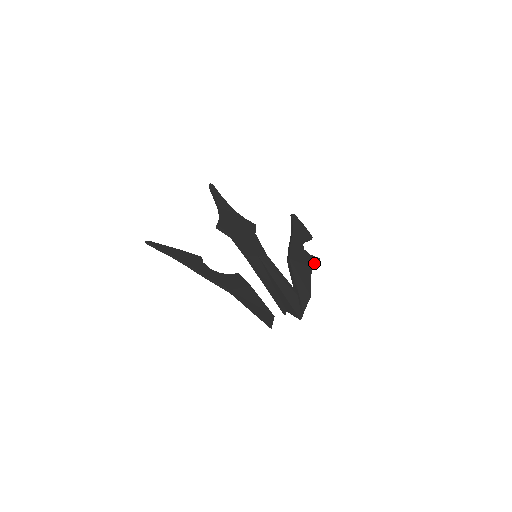
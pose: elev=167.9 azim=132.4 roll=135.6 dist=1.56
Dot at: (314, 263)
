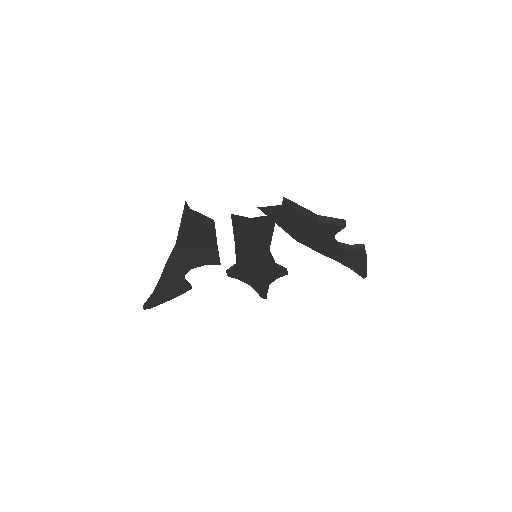
Dot at: (328, 218)
